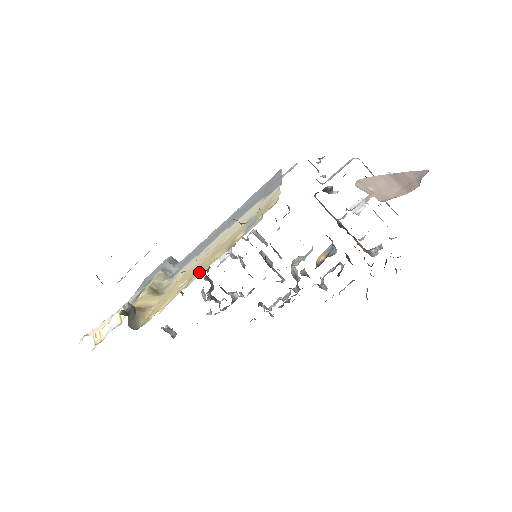
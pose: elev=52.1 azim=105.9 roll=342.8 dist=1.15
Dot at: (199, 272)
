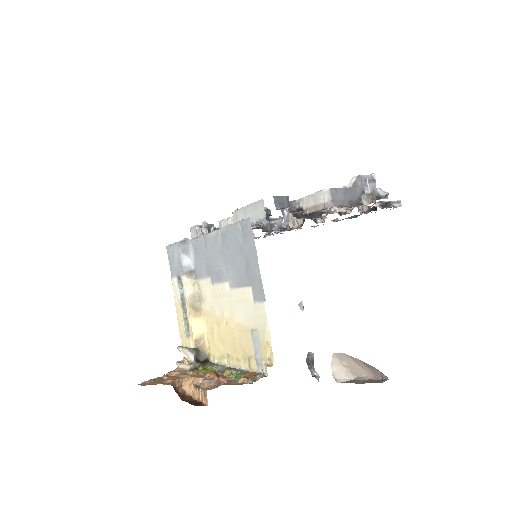
Dot at: (233, 361)
